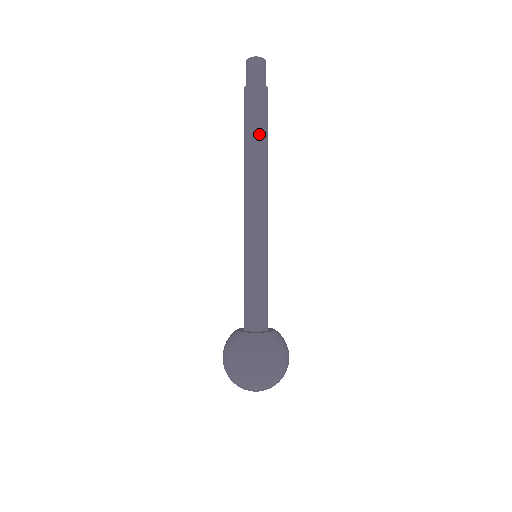
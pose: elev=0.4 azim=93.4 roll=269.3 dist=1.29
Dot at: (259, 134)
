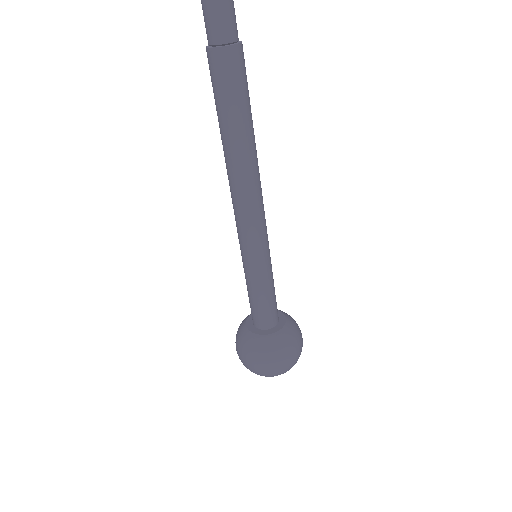
Dot at: (249, 118)
